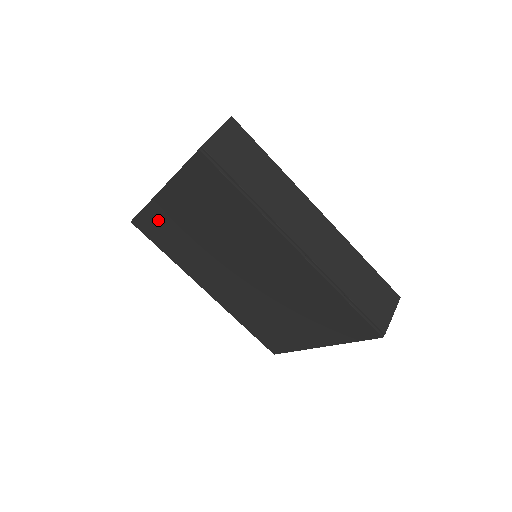
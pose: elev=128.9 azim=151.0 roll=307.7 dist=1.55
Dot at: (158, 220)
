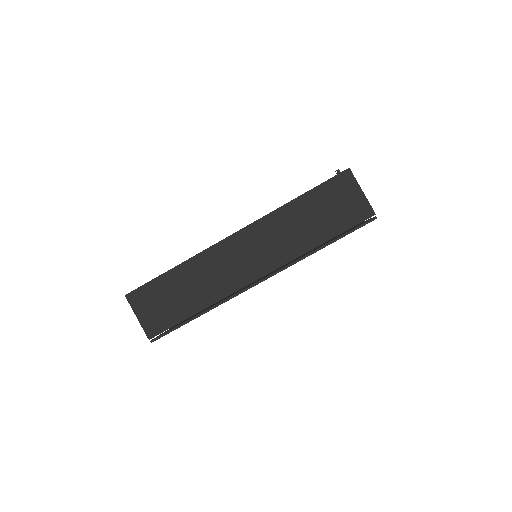
Dot at: occluded
